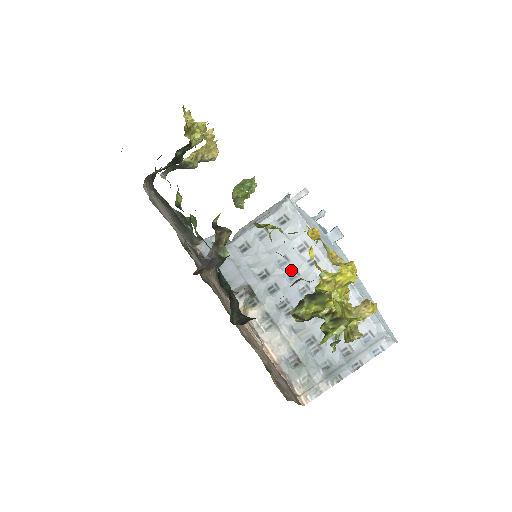
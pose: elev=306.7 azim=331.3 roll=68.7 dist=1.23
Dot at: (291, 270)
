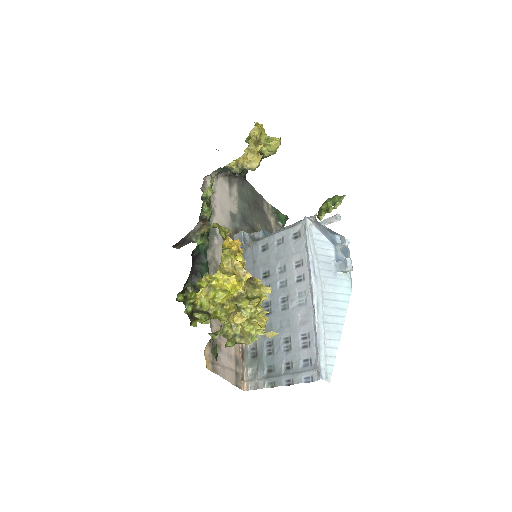
Dot at: (283, 279)
